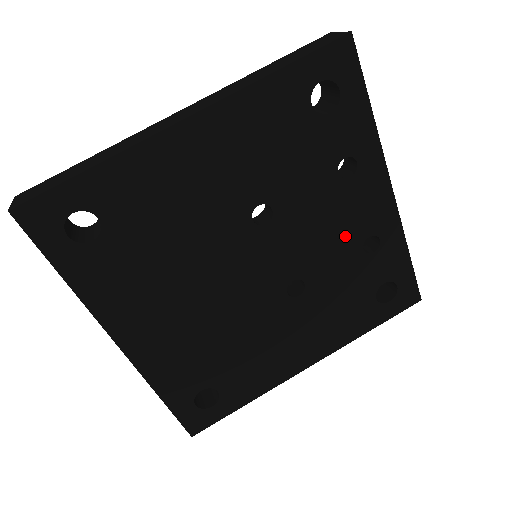
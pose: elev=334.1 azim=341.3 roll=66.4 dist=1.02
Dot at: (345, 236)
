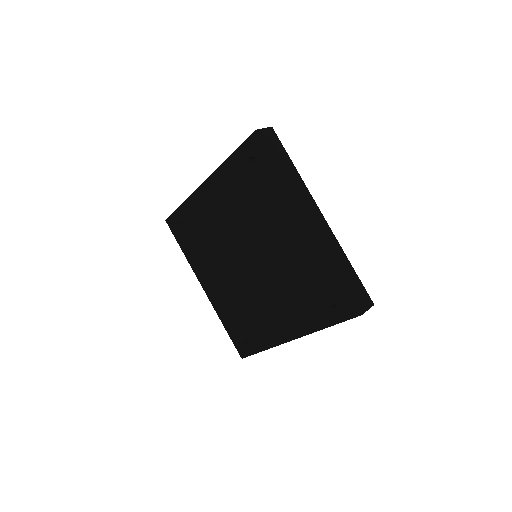
Dot at: (288, 250)
